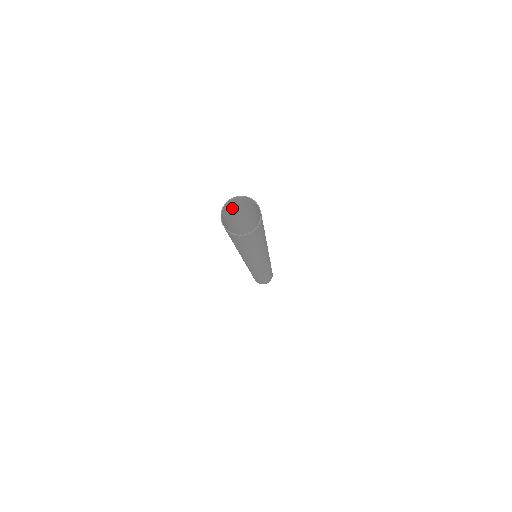
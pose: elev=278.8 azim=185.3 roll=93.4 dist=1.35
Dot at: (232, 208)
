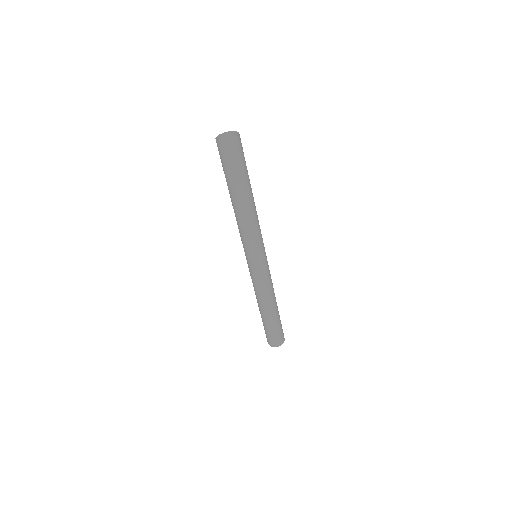
Dot at: occluded
